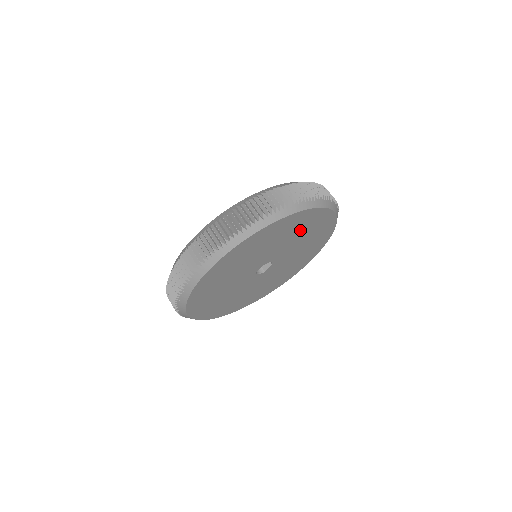
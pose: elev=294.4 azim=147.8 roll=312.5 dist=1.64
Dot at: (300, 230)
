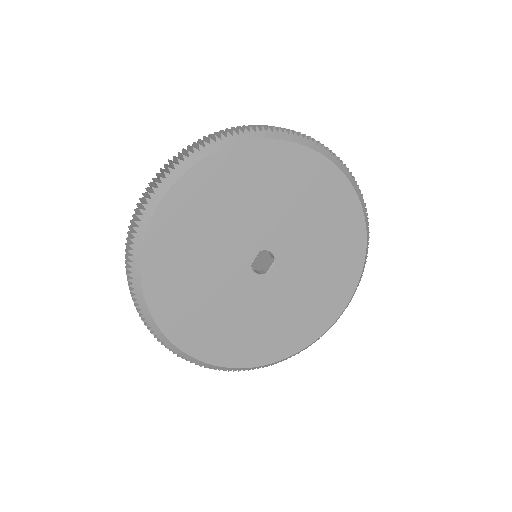
Dot at: (301, 193)
